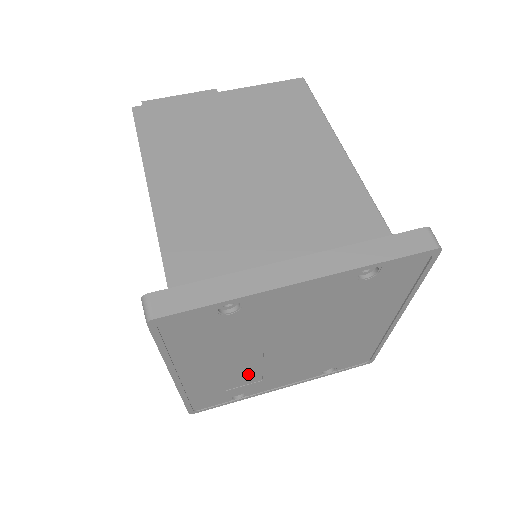
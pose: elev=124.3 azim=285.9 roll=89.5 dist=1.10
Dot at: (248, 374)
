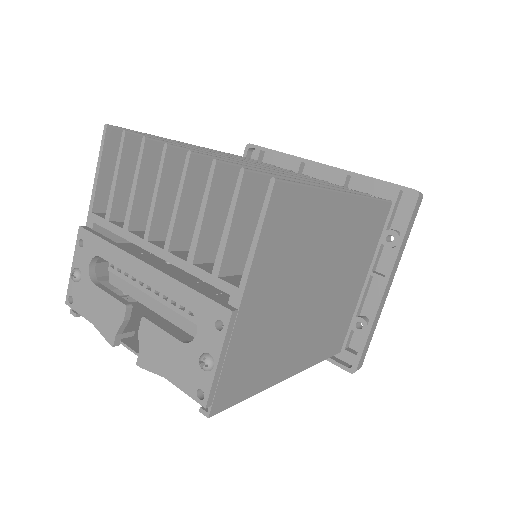
Dot at: occluded
